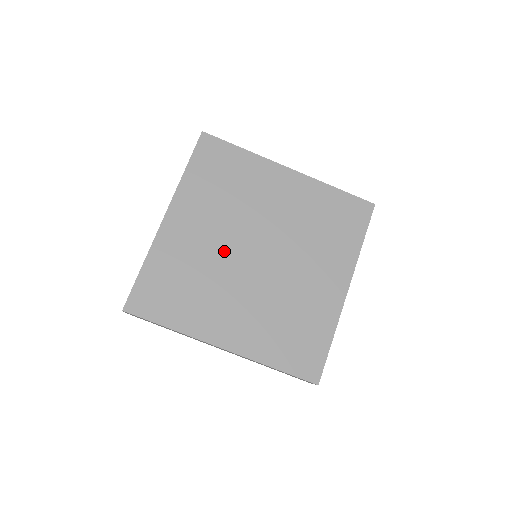
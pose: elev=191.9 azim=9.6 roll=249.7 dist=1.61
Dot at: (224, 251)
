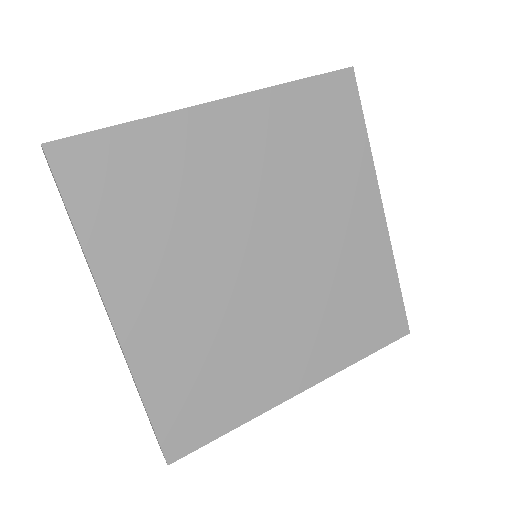
Dot at: (223, 293)
